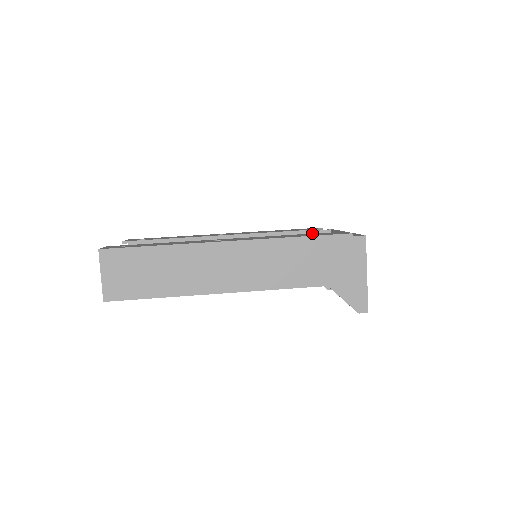
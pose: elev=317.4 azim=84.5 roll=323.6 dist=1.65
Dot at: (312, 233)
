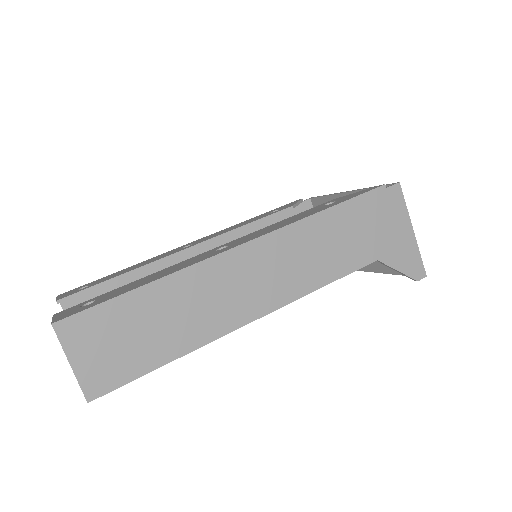
Dot at: (292, 209)
